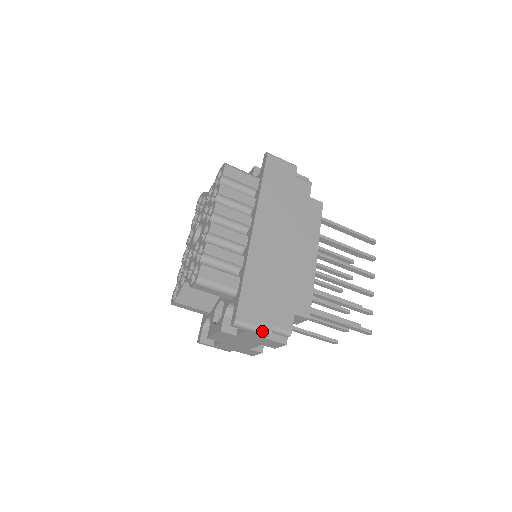
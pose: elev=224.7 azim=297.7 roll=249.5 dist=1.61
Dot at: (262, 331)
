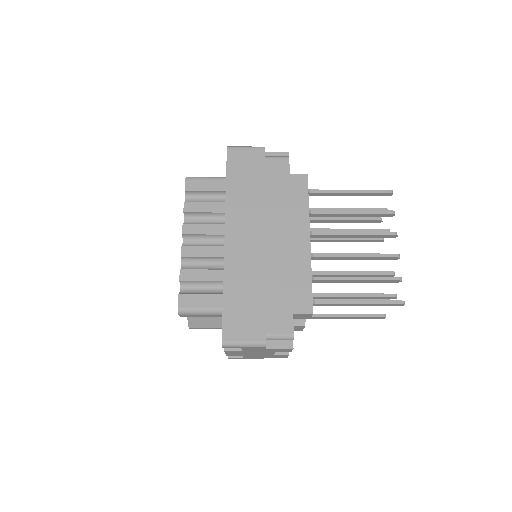
Dot at: (255, 345)
